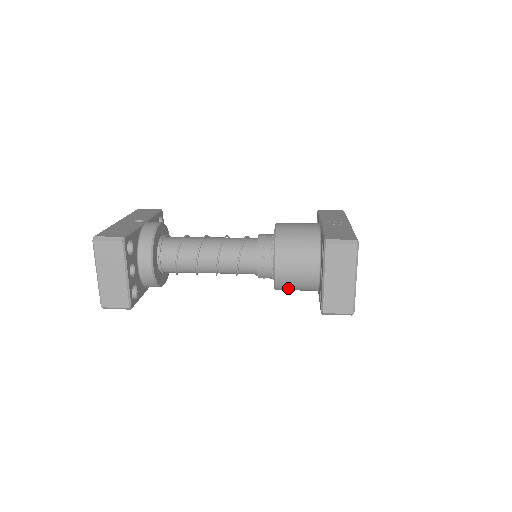
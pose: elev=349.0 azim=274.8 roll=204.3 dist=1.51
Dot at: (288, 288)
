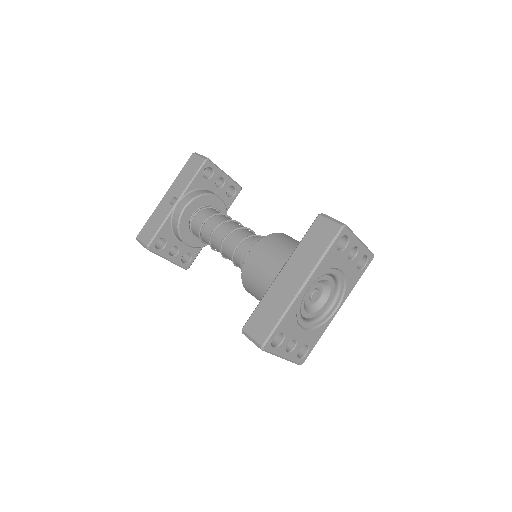
Dot at: occluded
